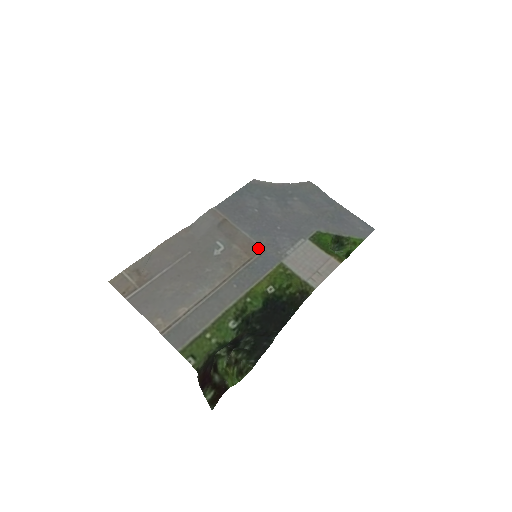
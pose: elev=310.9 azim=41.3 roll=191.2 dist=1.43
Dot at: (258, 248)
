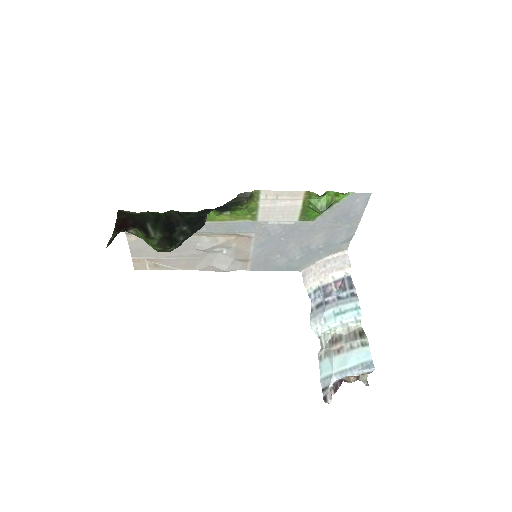
Dot at: (250, 237)
